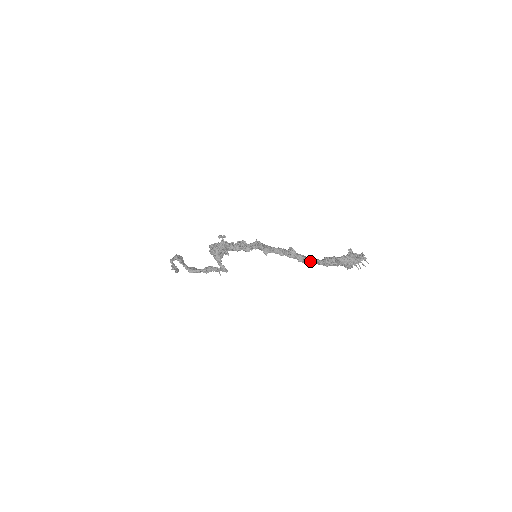
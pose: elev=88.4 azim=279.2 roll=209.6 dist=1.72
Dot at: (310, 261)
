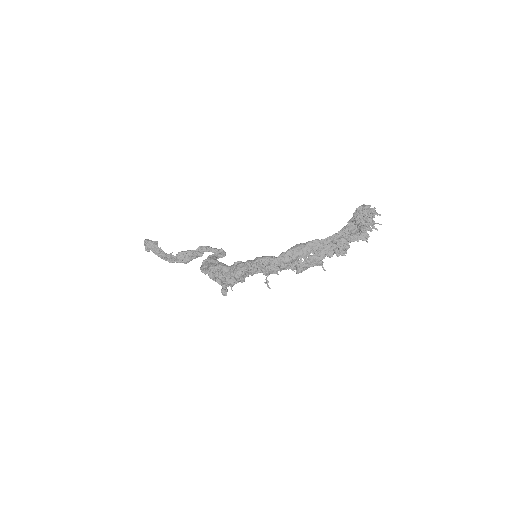
Dot at: (325, 255)
